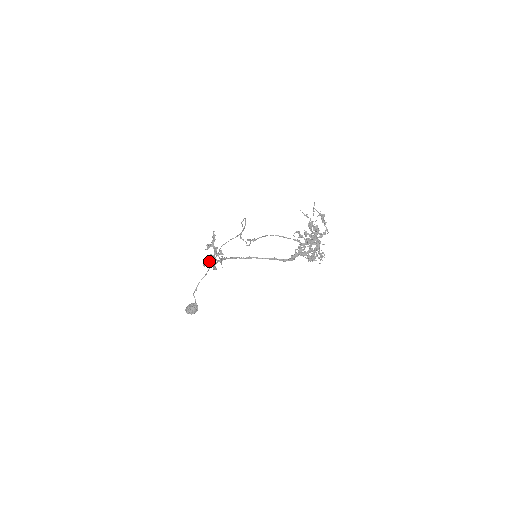
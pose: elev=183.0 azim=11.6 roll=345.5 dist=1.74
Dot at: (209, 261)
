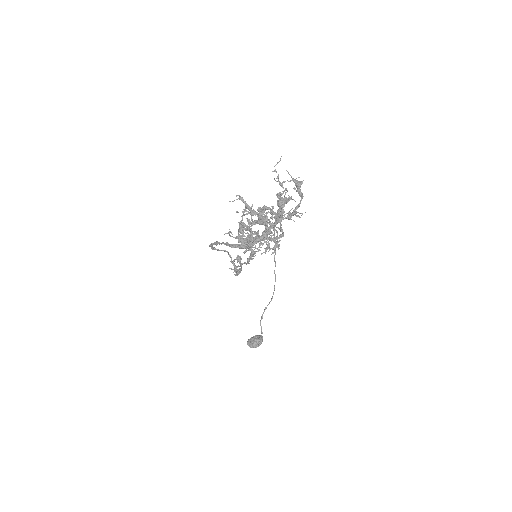
Dot at: (238, 265)
